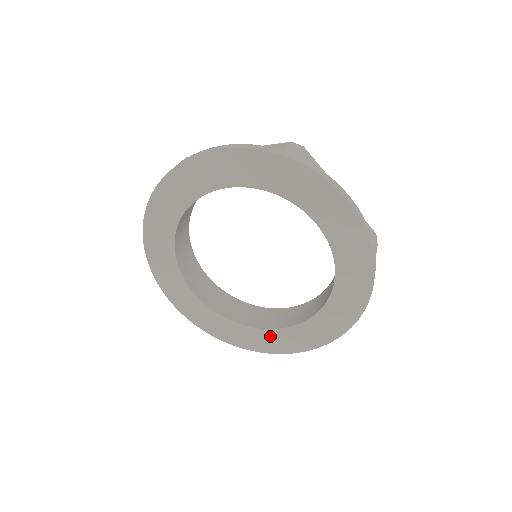
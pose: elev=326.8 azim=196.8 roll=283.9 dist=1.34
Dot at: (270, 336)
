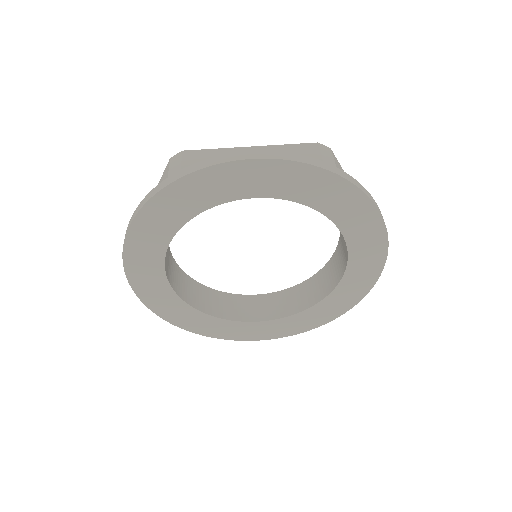
Dot at: (338, 296)
